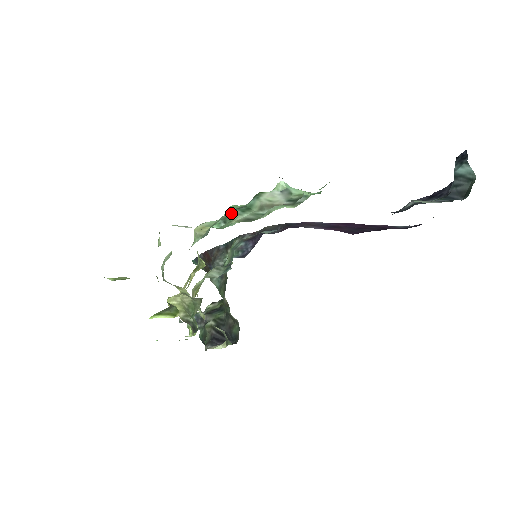
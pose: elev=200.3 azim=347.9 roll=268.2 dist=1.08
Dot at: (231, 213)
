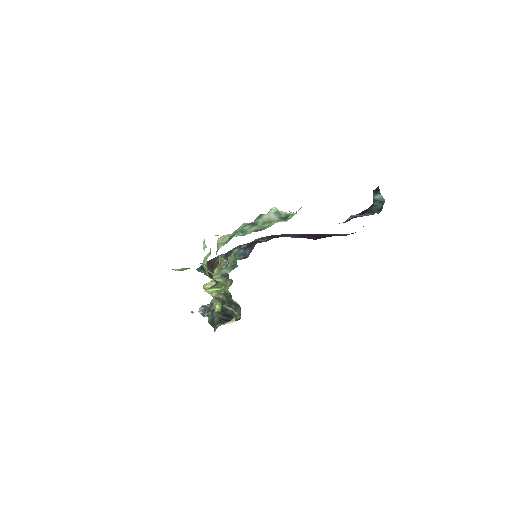
Dot at: (245, 227)
